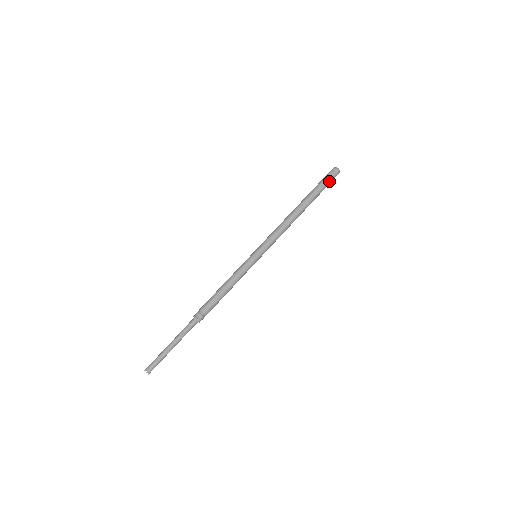
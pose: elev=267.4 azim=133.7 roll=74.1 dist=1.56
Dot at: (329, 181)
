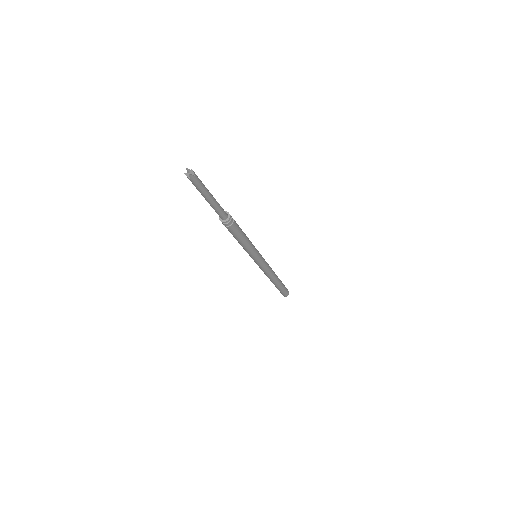
Dot at: (286, 289)
